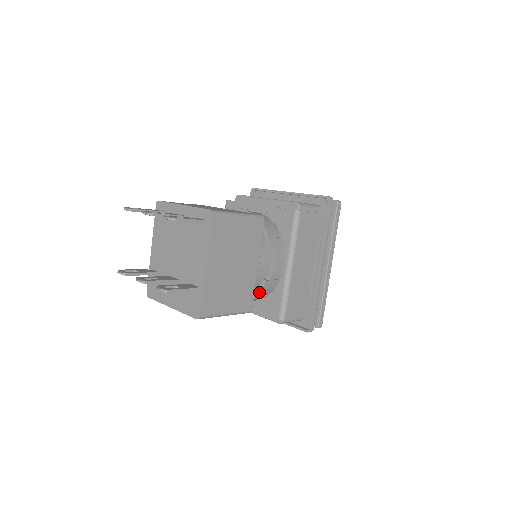
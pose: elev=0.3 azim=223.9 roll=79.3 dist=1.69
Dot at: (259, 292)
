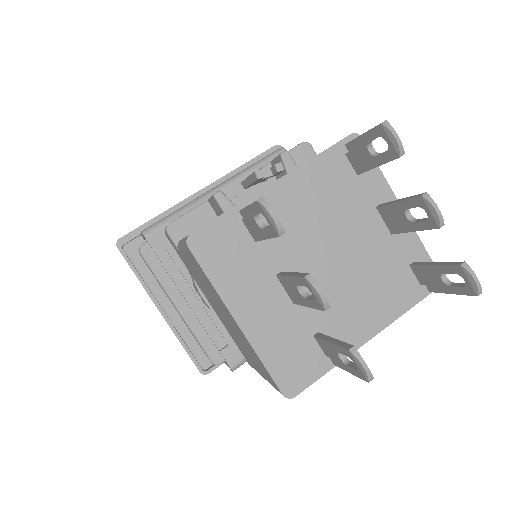
Dot at: occluded
